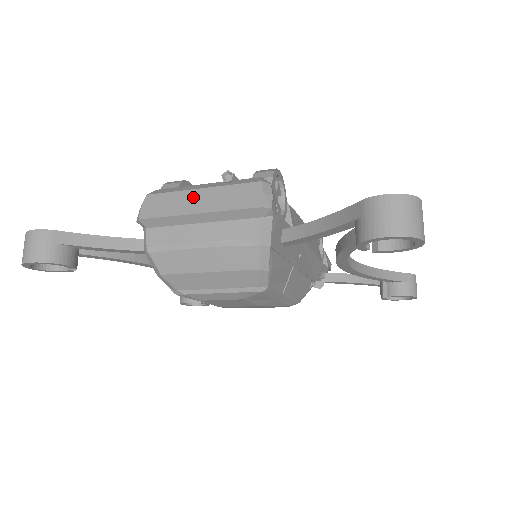
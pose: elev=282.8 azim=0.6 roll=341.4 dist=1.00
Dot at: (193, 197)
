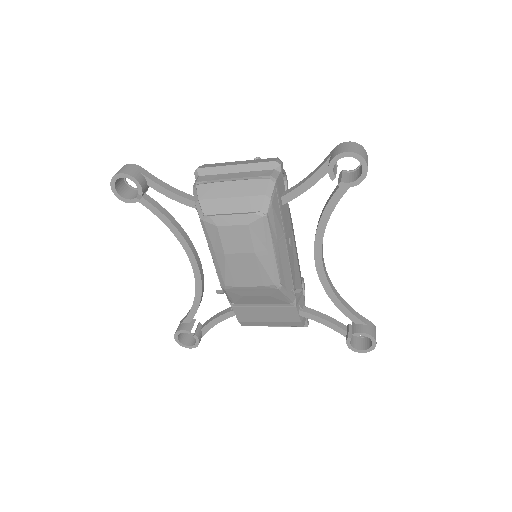
Dot at: (234, 162)
